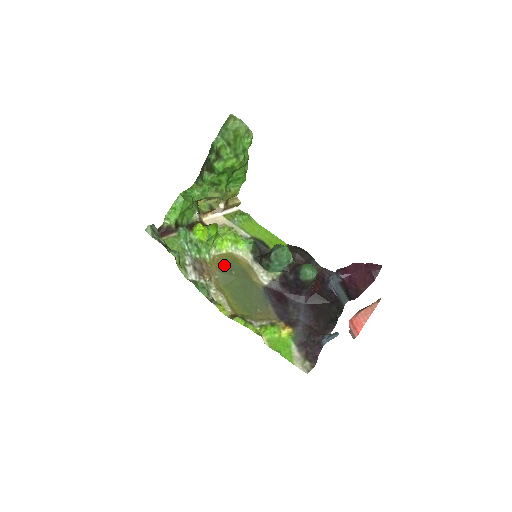
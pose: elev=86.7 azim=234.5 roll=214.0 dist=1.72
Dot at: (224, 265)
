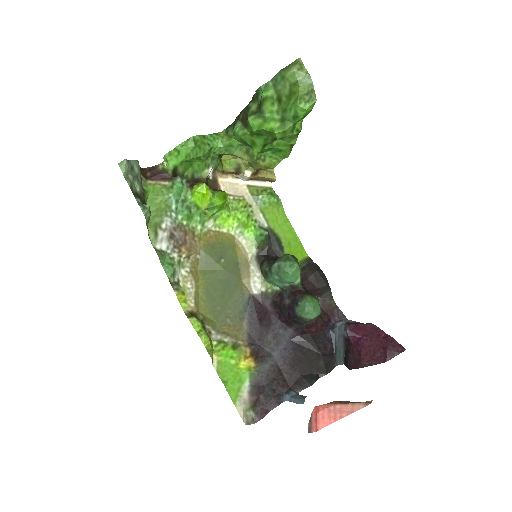
Dot at: (216, 247)
